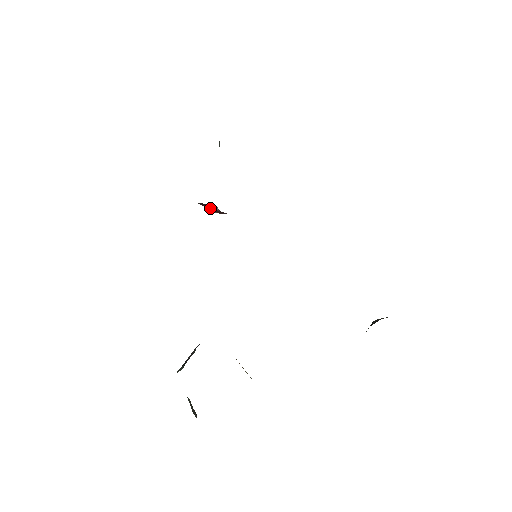
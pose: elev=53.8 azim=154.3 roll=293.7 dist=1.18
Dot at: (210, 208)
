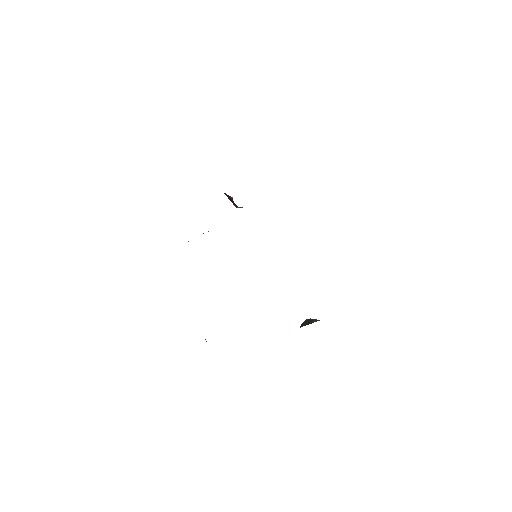
Dot at: (231, 200)
